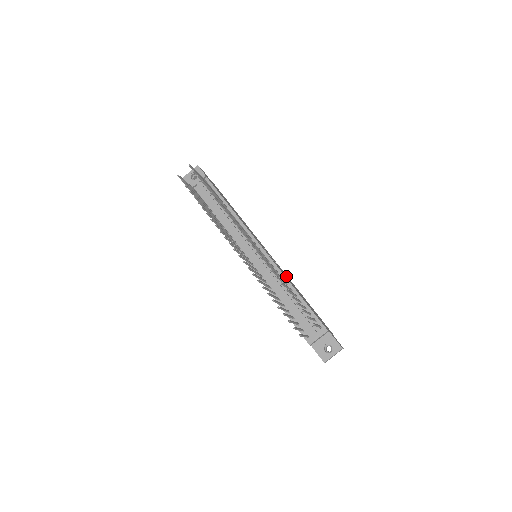
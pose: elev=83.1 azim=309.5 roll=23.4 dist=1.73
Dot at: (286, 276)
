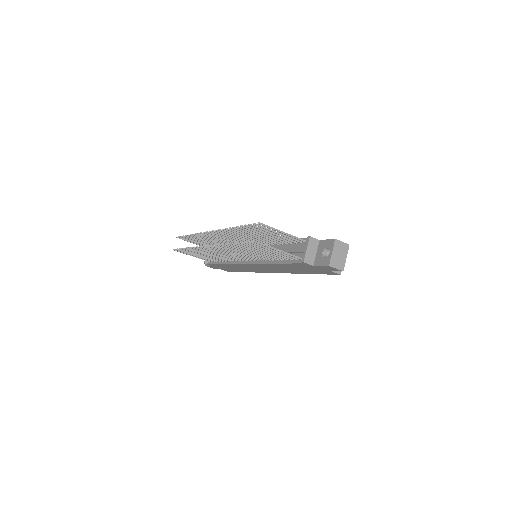
Dot at: occluded
